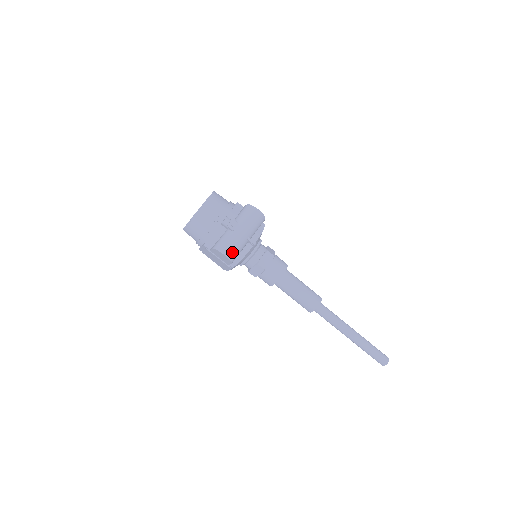
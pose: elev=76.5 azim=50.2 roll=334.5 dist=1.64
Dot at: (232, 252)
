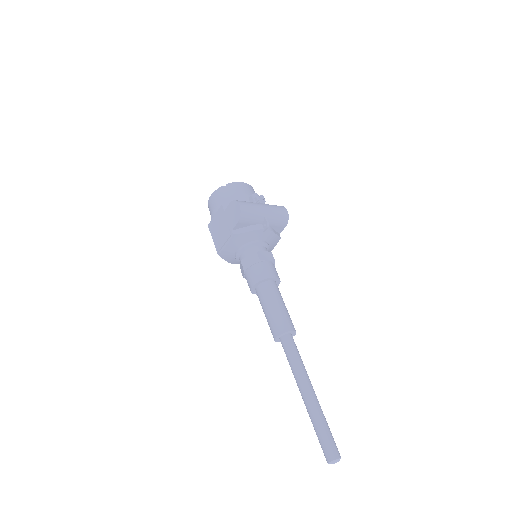
Dot at: (247, 210)
